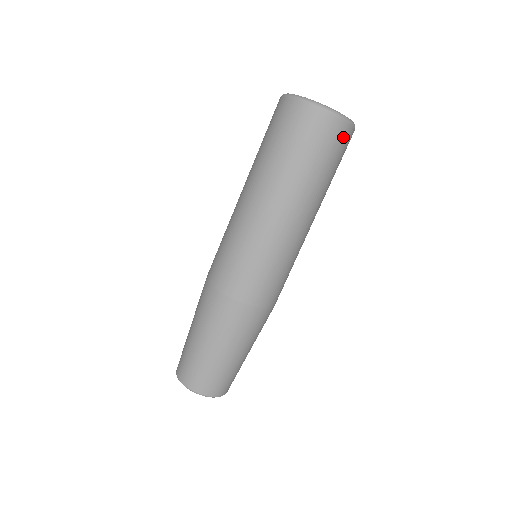
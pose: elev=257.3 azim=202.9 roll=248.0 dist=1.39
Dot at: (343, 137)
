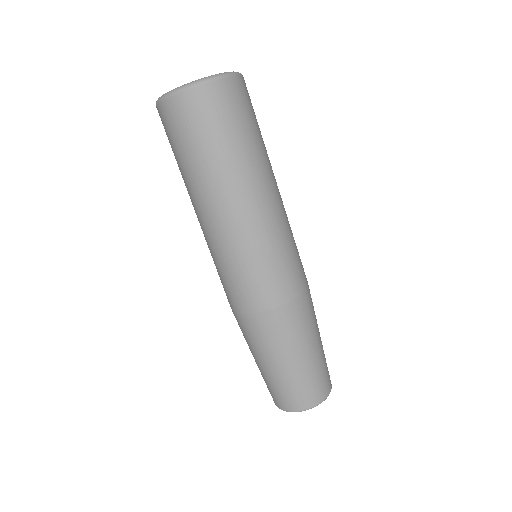
Dot at: (220, 97)
